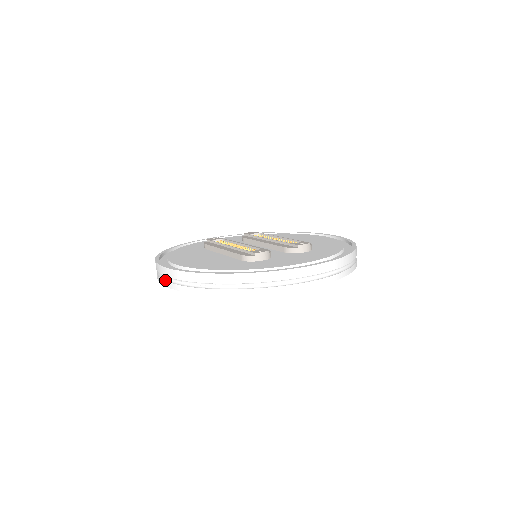
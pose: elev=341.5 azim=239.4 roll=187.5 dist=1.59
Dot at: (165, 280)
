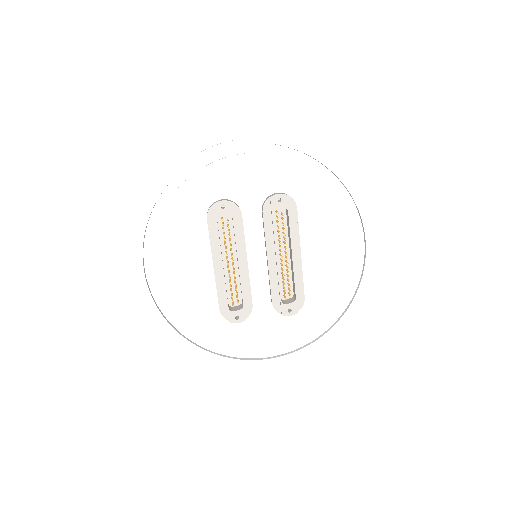
Dot at: occluded
